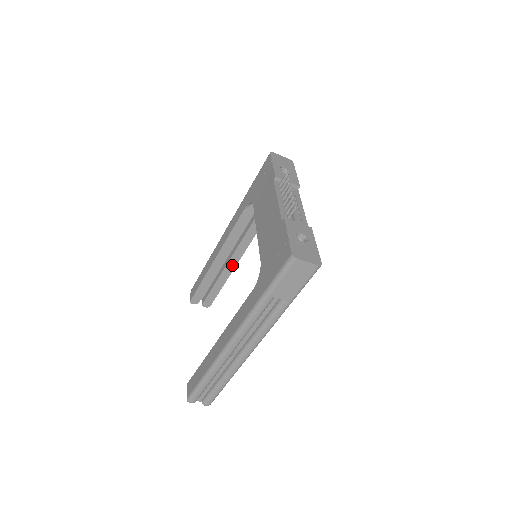
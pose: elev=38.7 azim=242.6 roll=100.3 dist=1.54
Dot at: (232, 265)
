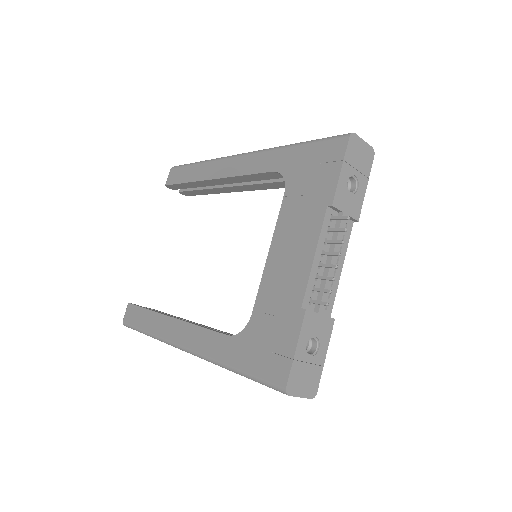
Dot at: (230, 190)
